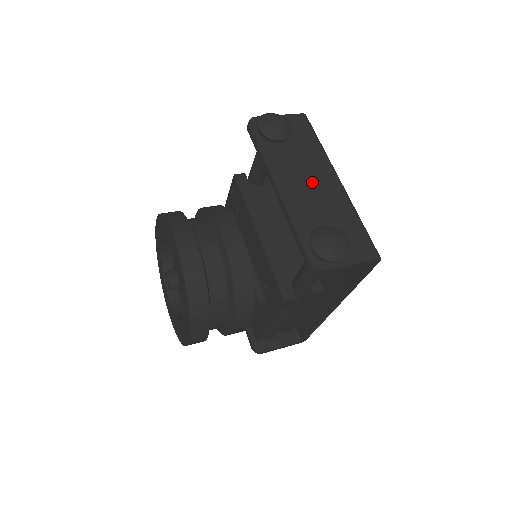
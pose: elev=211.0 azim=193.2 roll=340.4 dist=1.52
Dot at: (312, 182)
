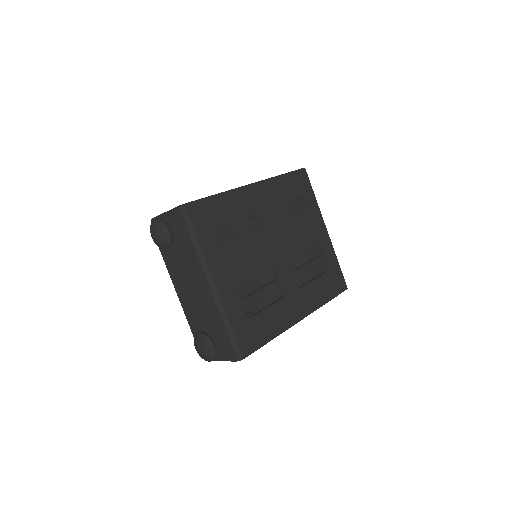
Dot at: (193, 288)
